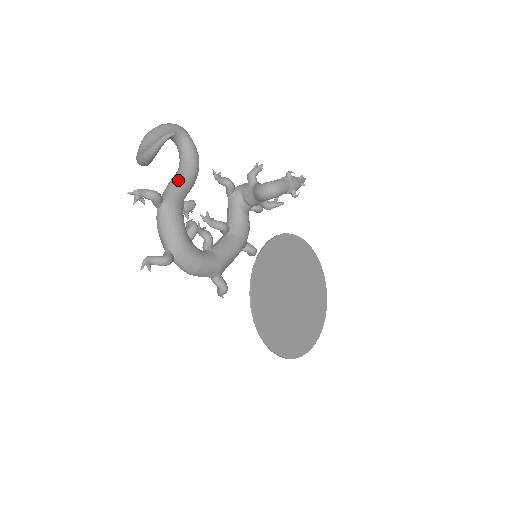
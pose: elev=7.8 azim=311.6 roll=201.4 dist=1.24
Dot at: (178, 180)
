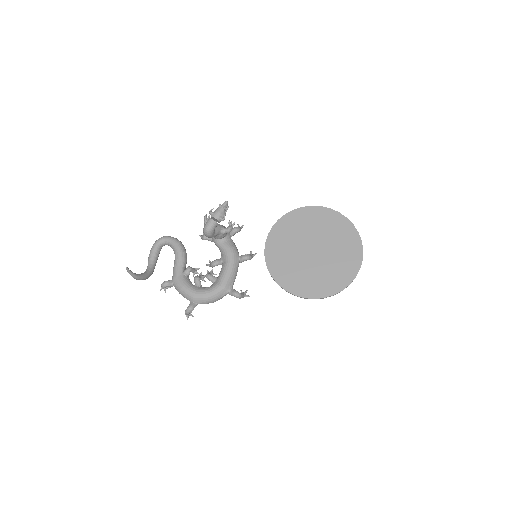
Dot at: (174, 265)
